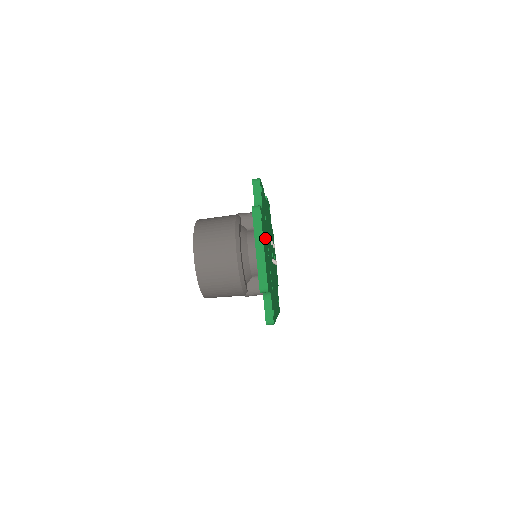
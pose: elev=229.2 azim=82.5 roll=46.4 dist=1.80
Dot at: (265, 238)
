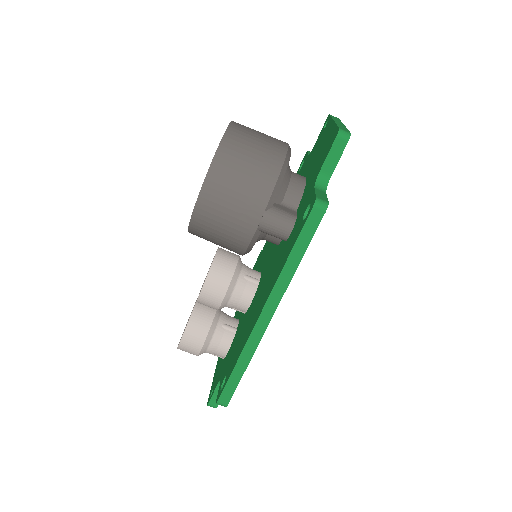
Dot at: occluded
